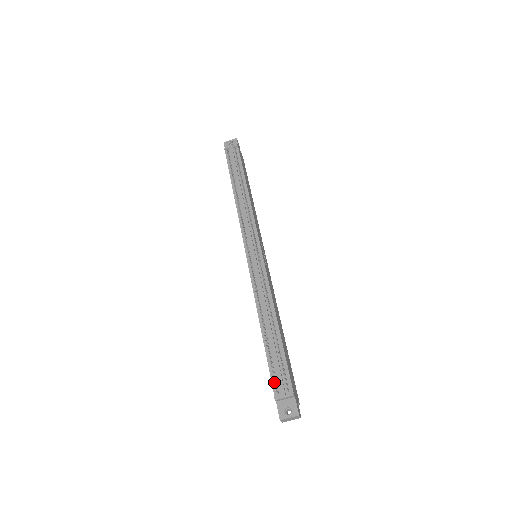
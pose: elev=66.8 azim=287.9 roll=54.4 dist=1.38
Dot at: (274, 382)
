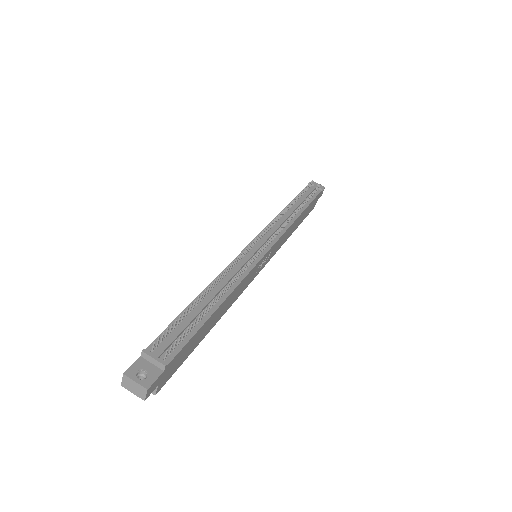
Dot at: (160, 339)
